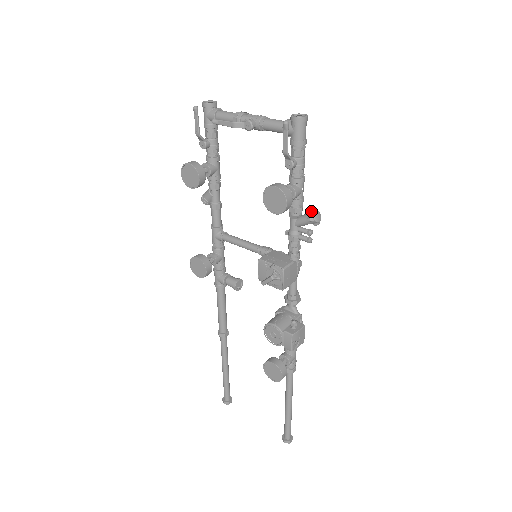
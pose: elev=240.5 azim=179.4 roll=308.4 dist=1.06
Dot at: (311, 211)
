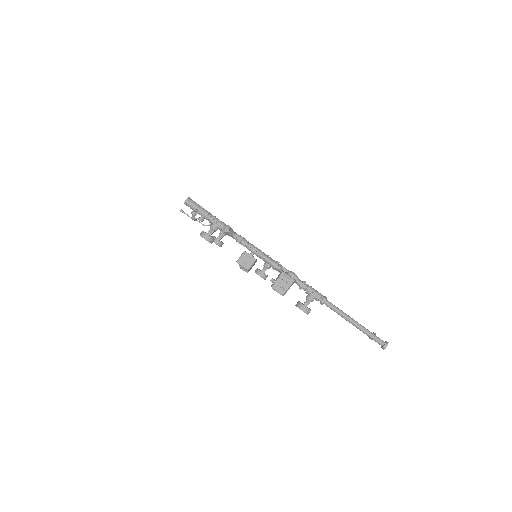
Dot at: (223, 229)
